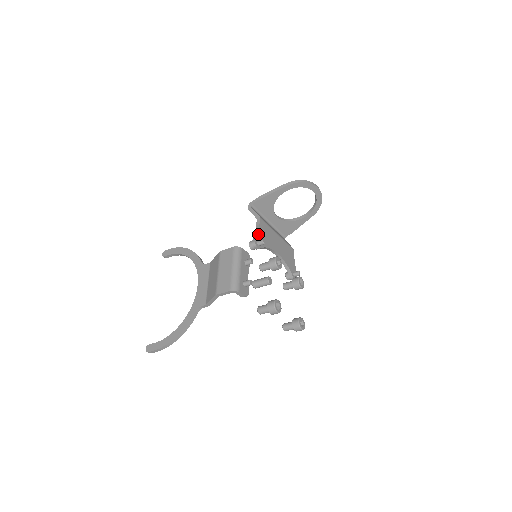
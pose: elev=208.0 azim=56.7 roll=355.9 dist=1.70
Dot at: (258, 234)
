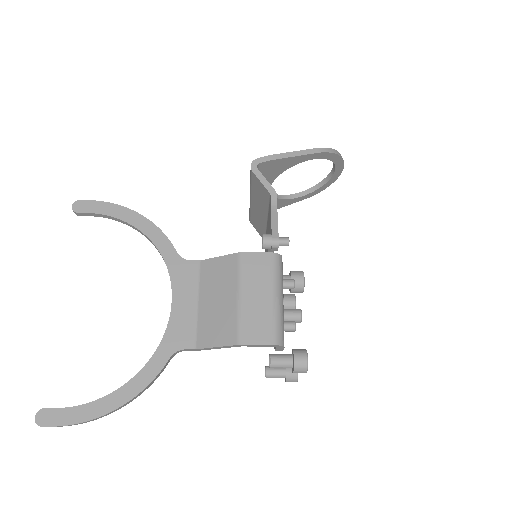
Dot at: (277, 224)
